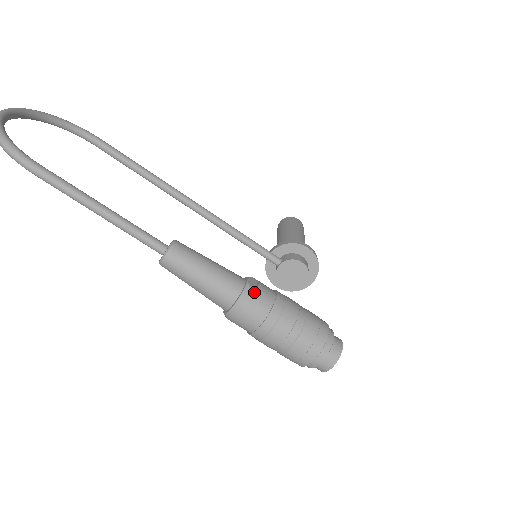
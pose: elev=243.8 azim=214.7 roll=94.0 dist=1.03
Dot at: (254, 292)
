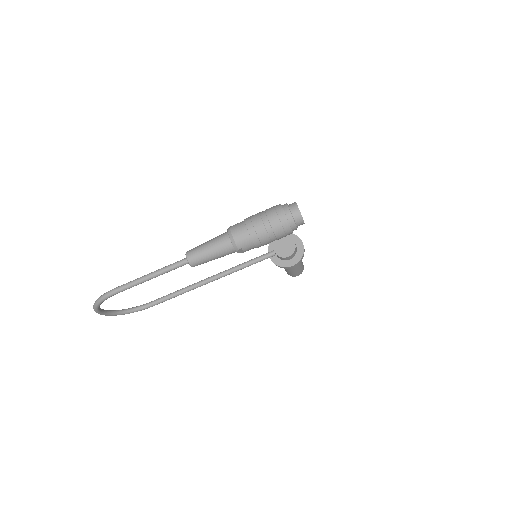
Dot at: (232, 226)
